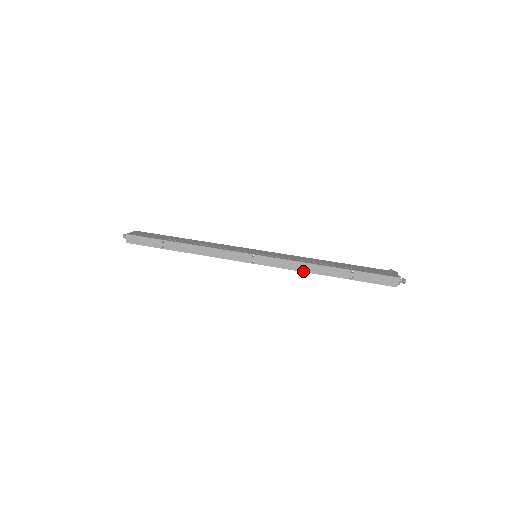
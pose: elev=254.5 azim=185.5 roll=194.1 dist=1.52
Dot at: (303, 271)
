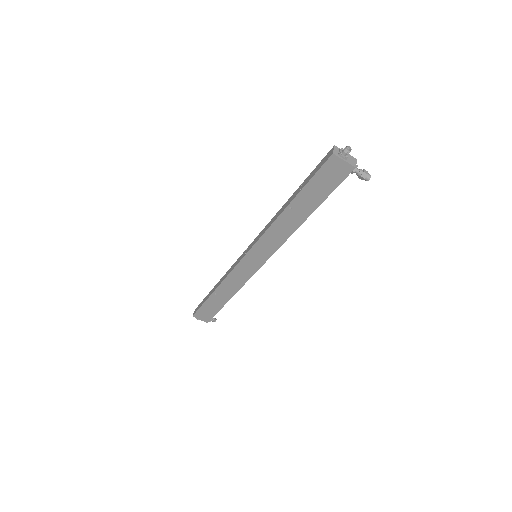
Dot at: (271, 224)
